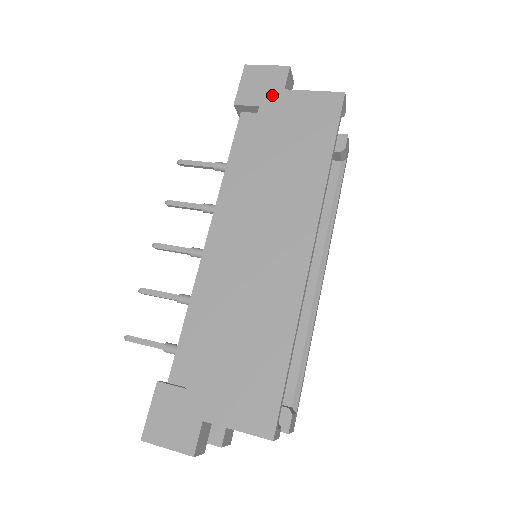
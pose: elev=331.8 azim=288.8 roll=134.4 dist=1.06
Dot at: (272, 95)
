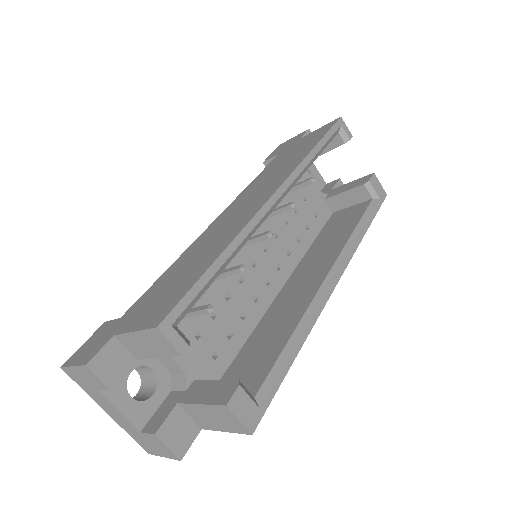
Dot at: (290, 145)
